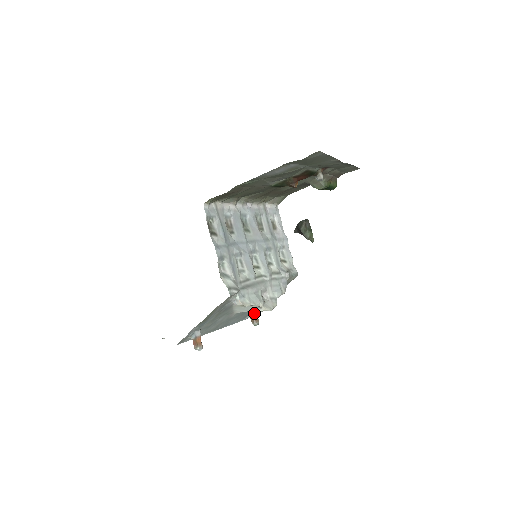
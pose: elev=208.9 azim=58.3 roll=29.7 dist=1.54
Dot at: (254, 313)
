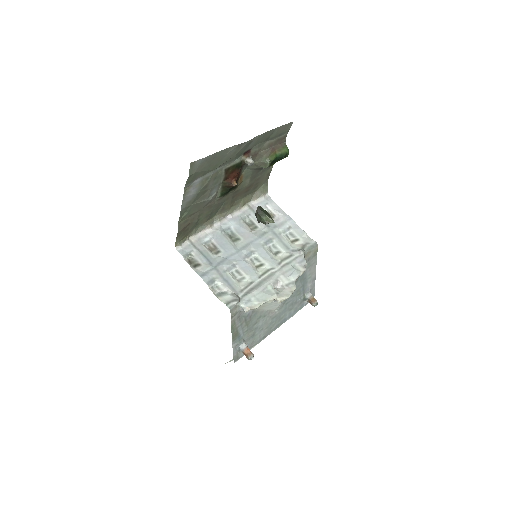
Dot at: (307, 296)
